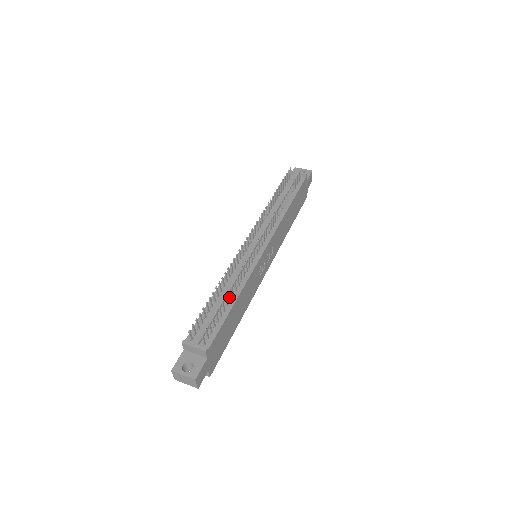
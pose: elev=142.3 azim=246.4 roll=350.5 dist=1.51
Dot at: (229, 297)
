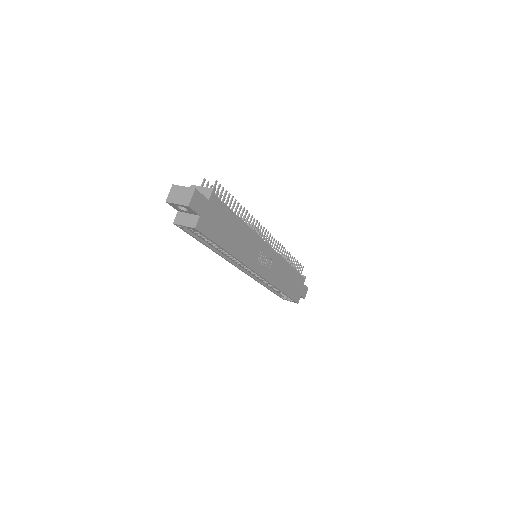
Dot at: (238, 213)
